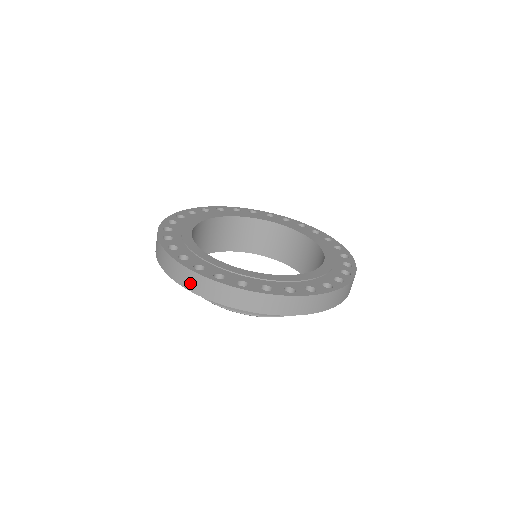
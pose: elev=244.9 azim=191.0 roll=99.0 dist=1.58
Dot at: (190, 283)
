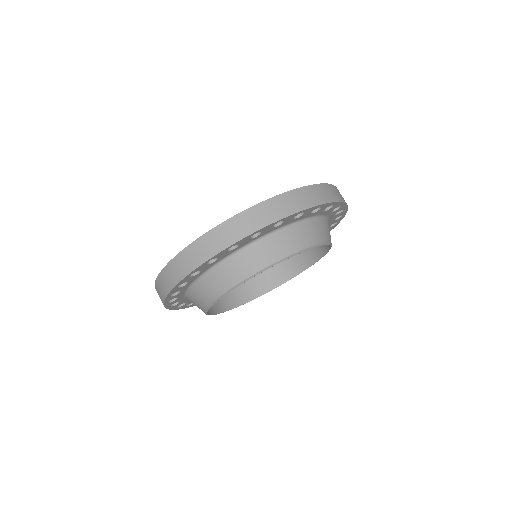
Dot at: (300, 202)
